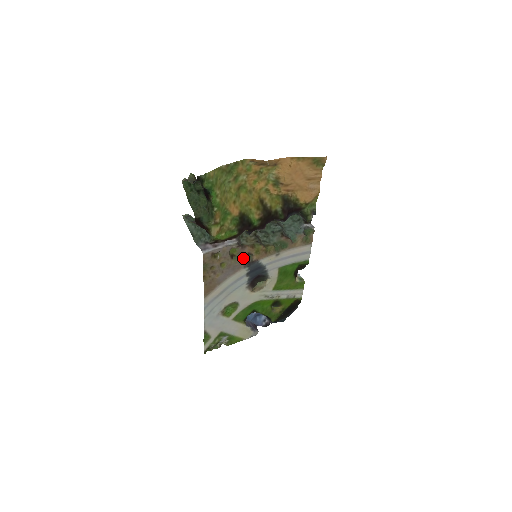
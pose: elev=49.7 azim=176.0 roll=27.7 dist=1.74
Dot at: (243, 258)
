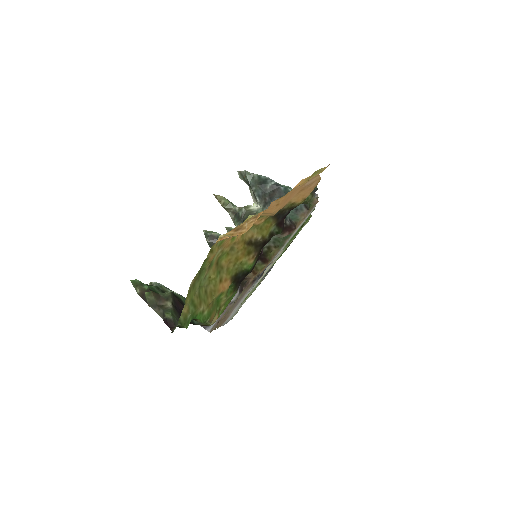
Dot at: (249, 286)
